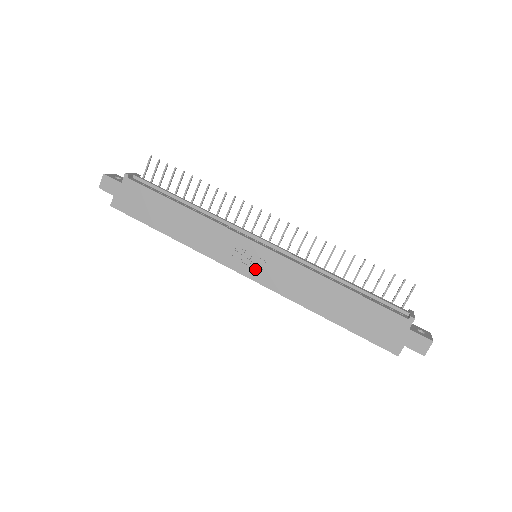
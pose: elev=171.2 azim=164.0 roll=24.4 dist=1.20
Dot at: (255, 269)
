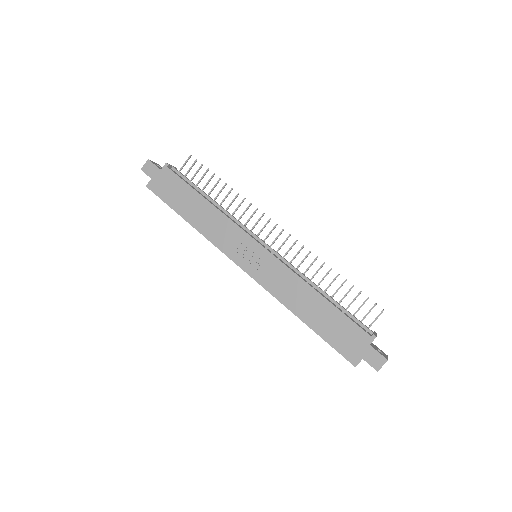
Dot at: (252, 265)
